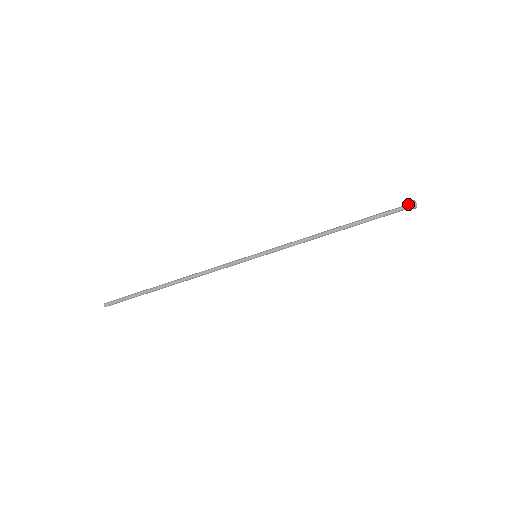
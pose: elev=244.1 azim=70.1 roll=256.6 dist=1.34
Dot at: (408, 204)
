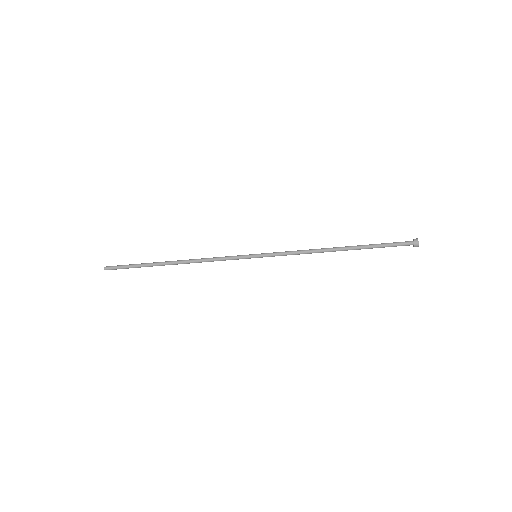
Dot at: (411, 243)
